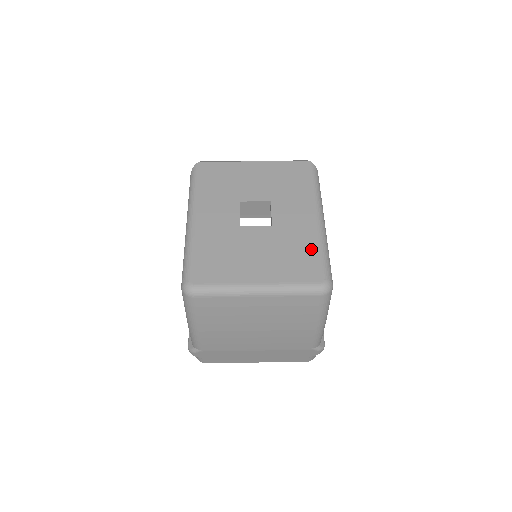
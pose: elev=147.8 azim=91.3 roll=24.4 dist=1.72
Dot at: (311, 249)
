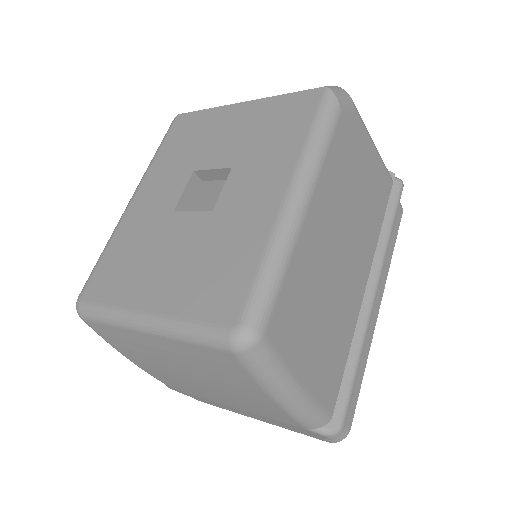
Dot at: (247, 257)
